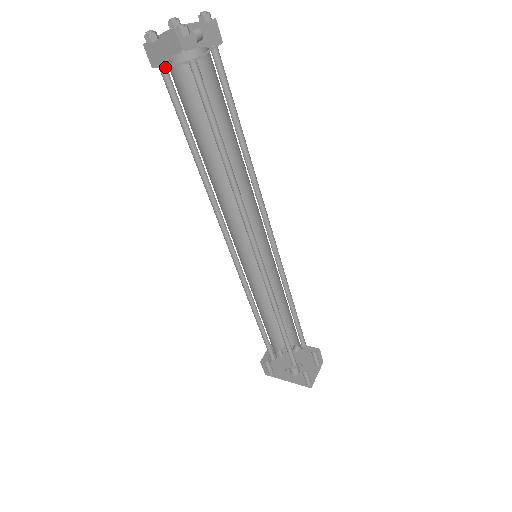
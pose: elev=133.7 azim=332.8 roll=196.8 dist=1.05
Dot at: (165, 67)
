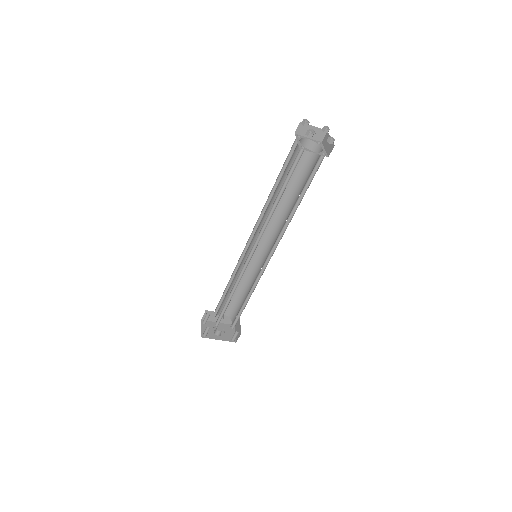
Dot at: (301, 148)
